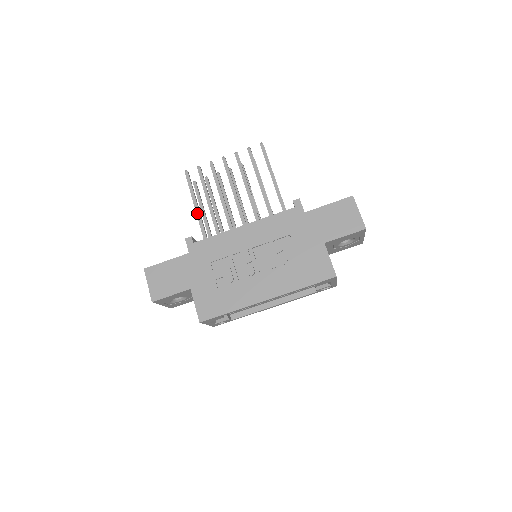
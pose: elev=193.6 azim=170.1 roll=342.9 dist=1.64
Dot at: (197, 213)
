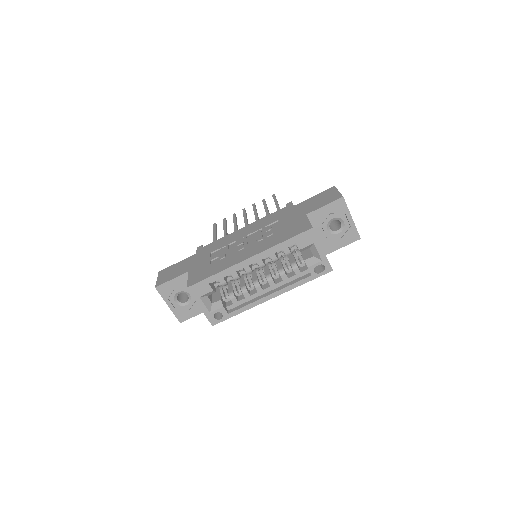
Dot at: (214, 239)
